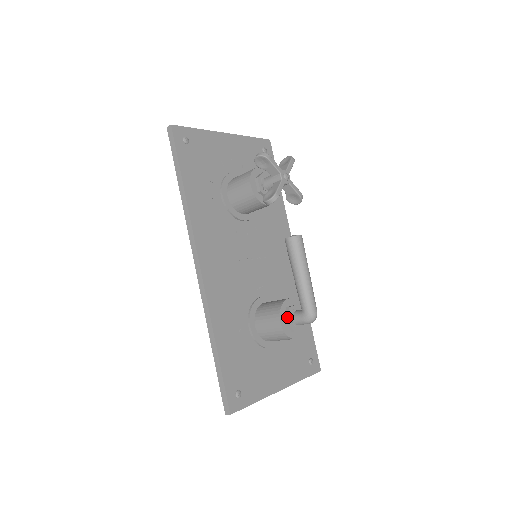
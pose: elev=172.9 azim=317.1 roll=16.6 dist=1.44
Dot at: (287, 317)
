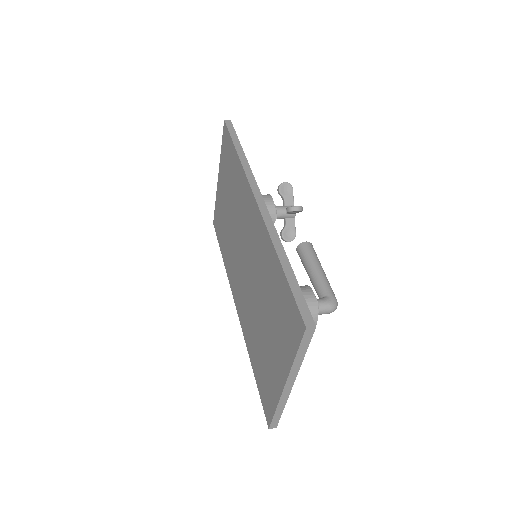
Dot at: occluded
